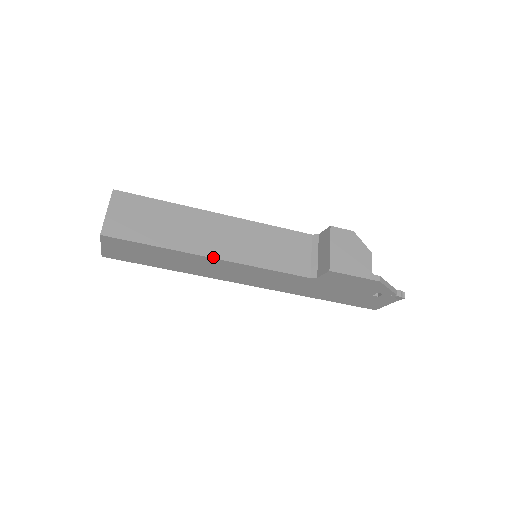
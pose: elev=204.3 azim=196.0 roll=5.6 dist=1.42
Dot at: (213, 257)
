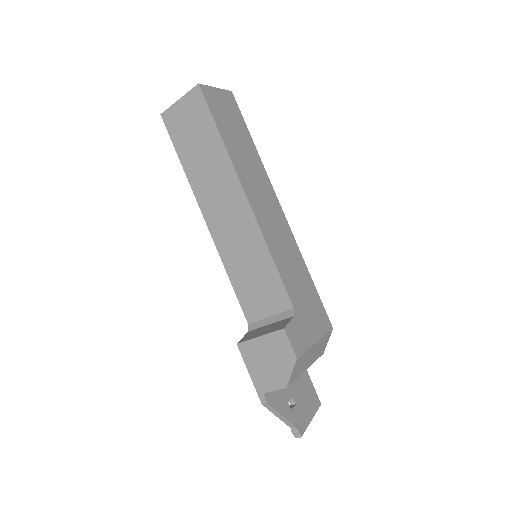
Dot at: (206, 220)
